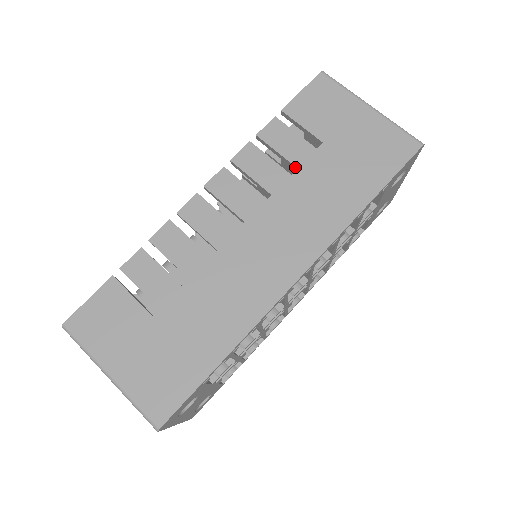
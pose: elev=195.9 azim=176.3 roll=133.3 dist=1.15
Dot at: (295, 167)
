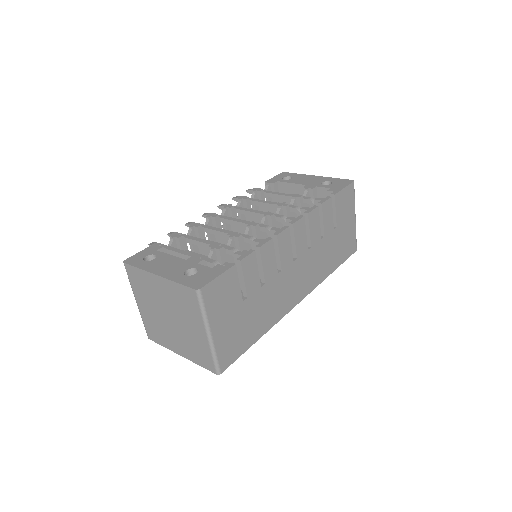
Dot at: (324, 235)
